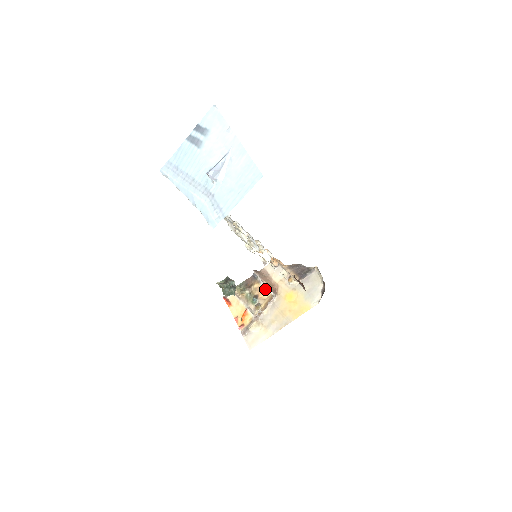
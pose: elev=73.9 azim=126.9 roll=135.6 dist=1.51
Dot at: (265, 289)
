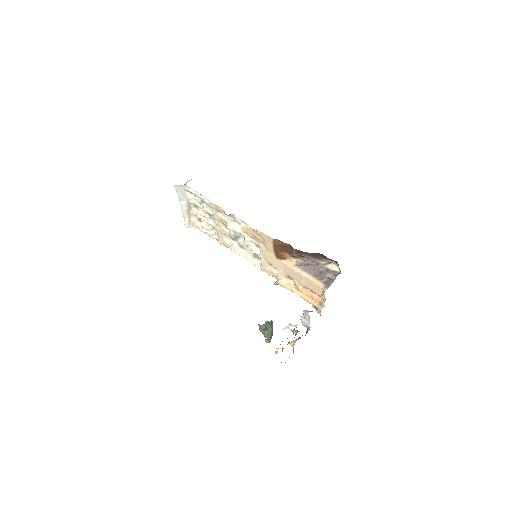
Dot at: occluded
